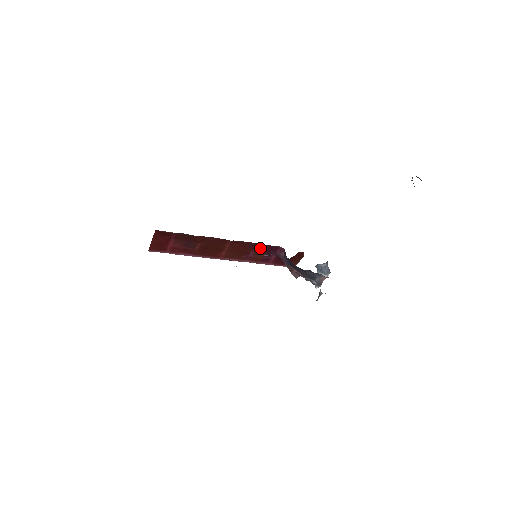
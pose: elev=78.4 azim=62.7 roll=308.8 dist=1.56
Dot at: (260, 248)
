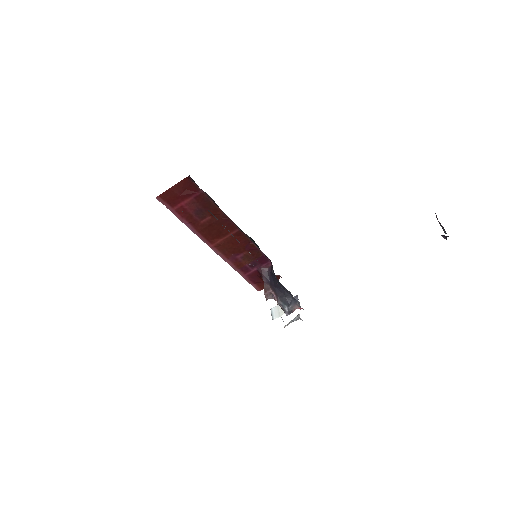
Dot at: (253, 253)
